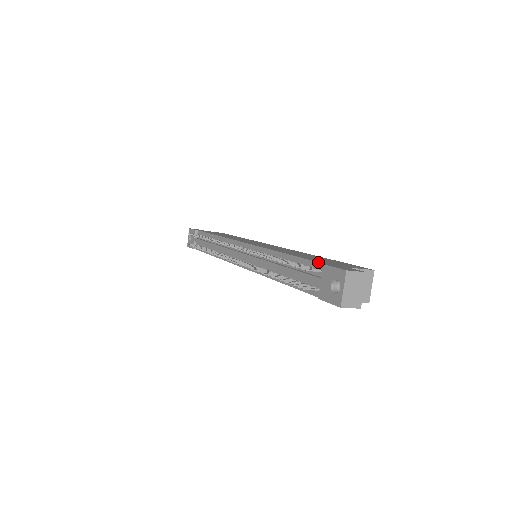
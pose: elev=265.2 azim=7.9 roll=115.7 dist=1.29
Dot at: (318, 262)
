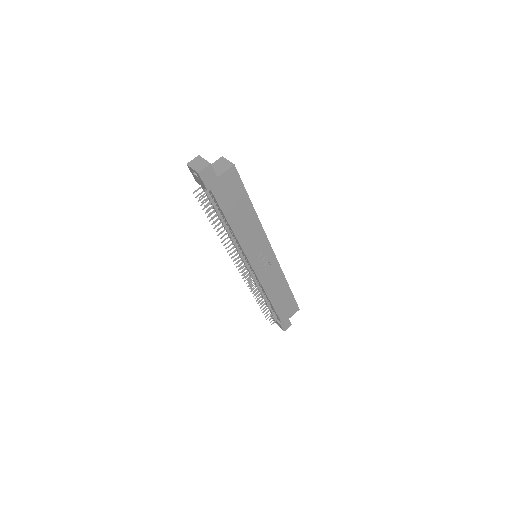
Dot at: occluded
